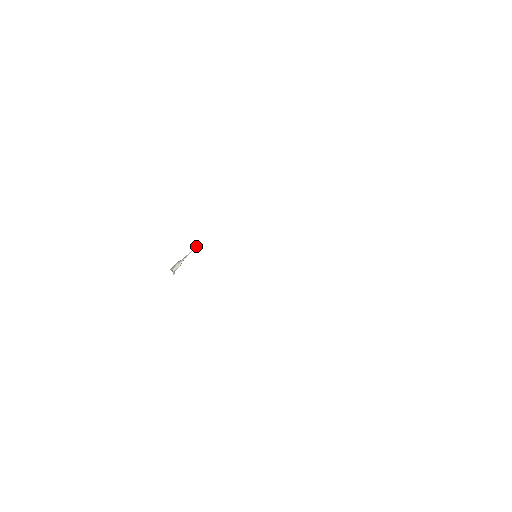
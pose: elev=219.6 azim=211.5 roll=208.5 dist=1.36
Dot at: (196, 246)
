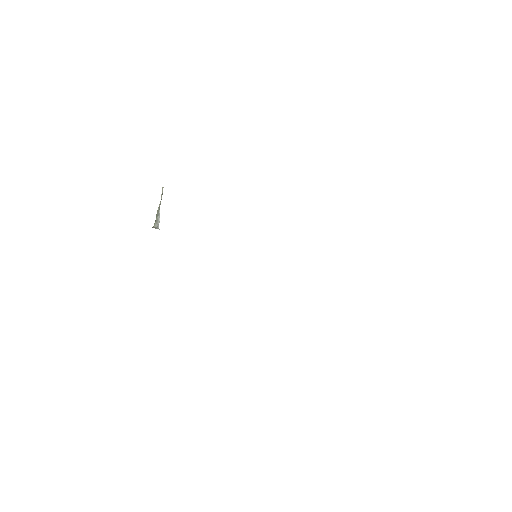
Dot at: occluded
